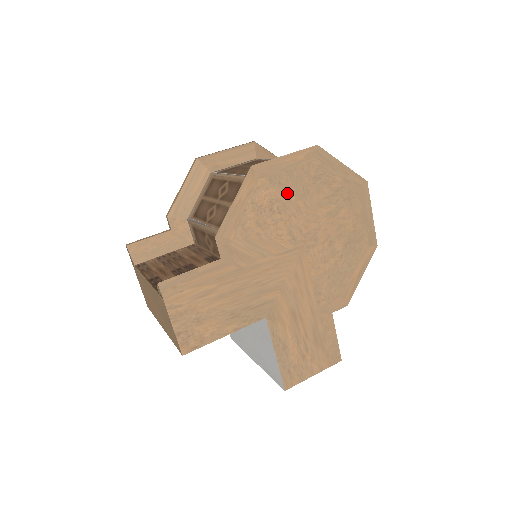
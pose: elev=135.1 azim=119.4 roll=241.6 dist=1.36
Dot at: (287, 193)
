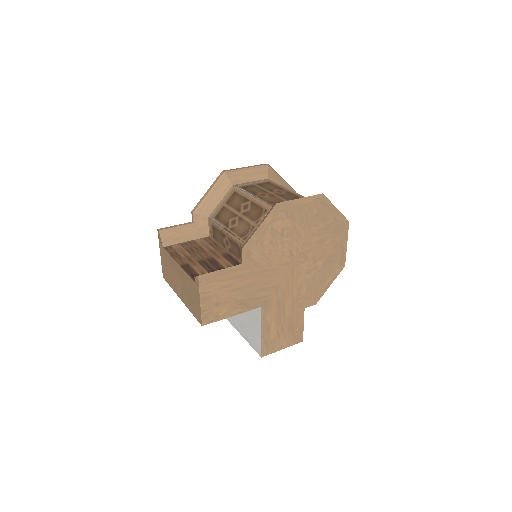
Dot at: (295, 224)
